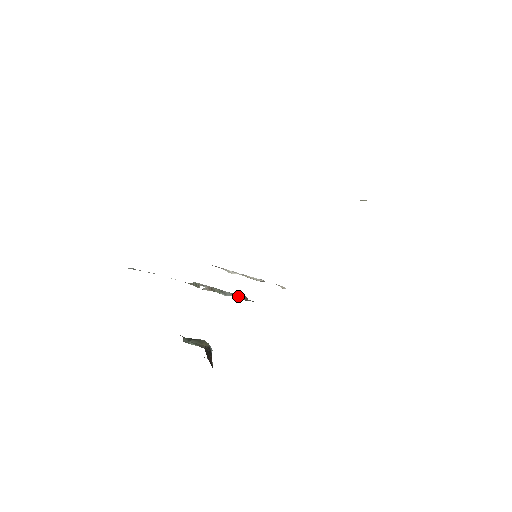
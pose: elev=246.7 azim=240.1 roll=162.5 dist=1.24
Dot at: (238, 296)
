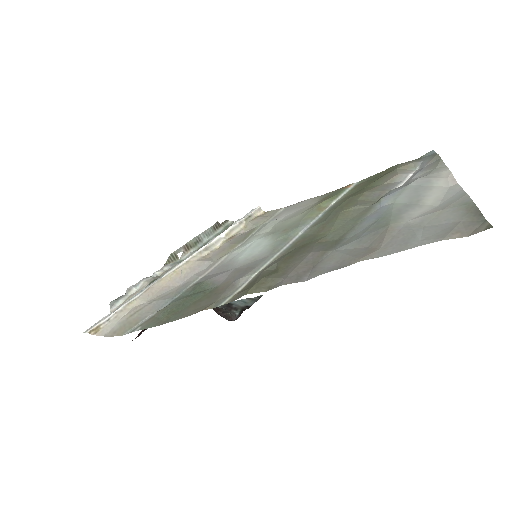
Dot at: (211, 231)
